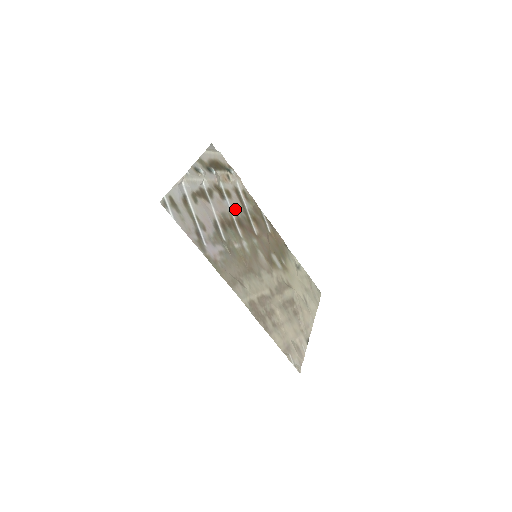
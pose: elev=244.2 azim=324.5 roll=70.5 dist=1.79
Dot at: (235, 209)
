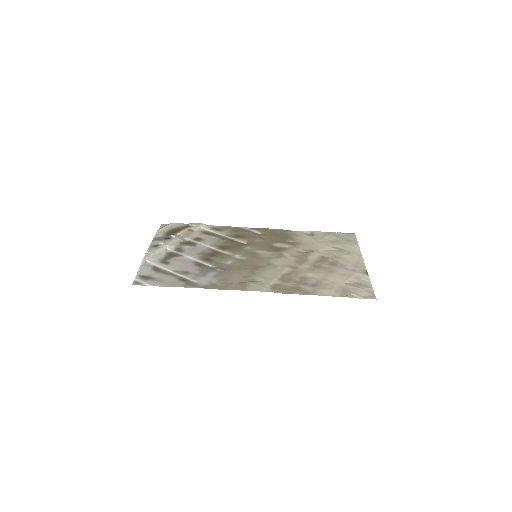
Dot at: (212, 243)
